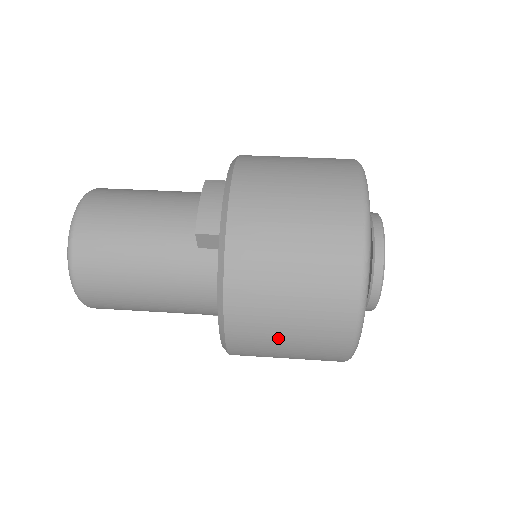
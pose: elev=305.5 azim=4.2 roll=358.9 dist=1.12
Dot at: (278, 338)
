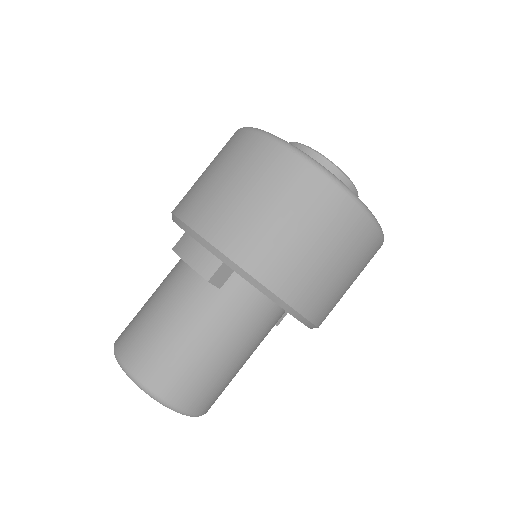
Dot at: (331, 275)
